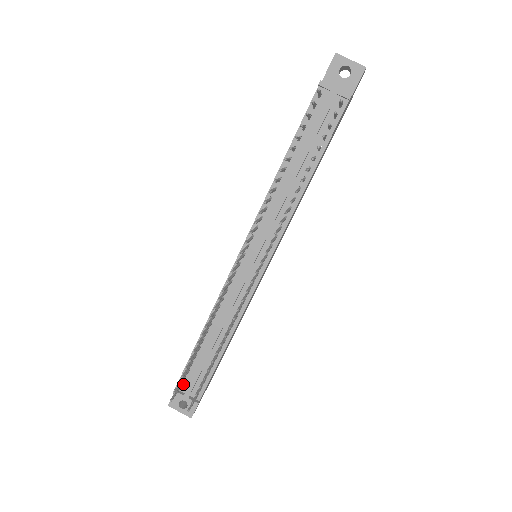
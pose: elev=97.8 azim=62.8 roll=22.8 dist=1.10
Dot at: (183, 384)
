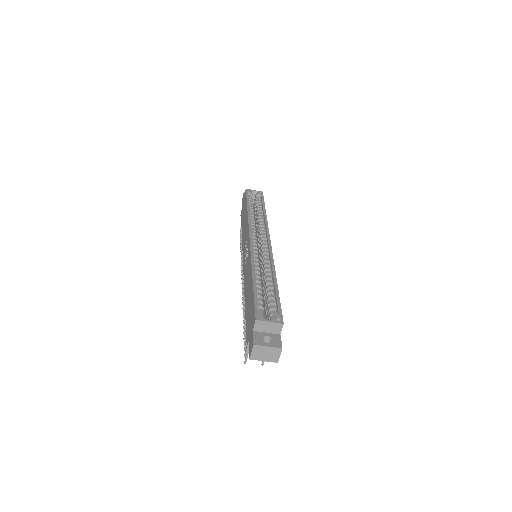
Dot at: occluded
